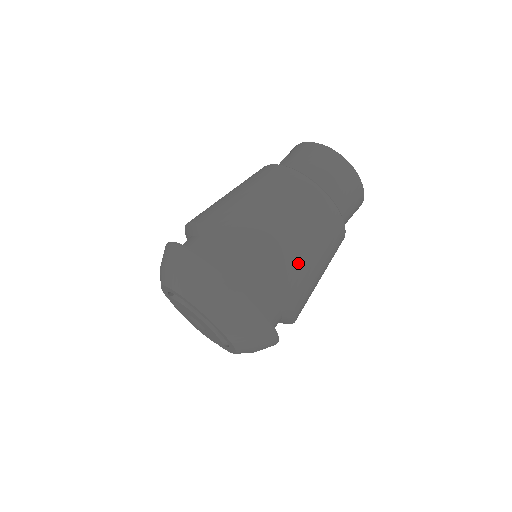
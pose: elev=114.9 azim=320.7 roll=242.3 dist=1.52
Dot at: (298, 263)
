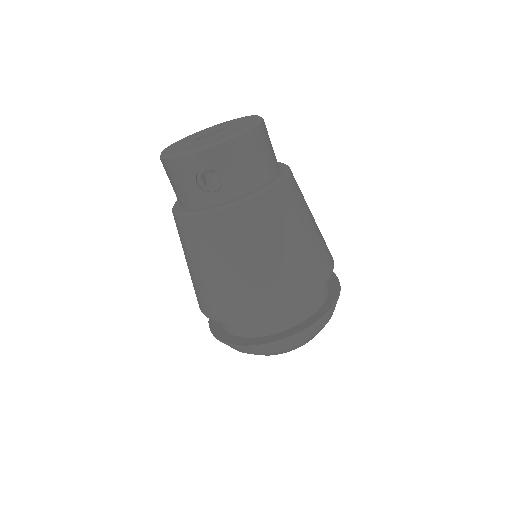
Dot at: occluded
